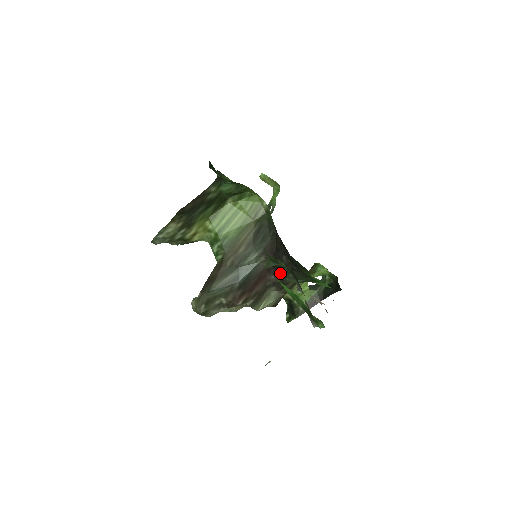
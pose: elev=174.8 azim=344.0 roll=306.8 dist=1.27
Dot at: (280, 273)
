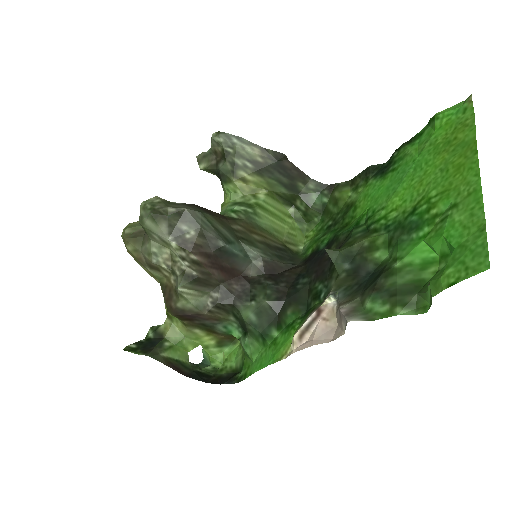
Dot at: (250, 292)
